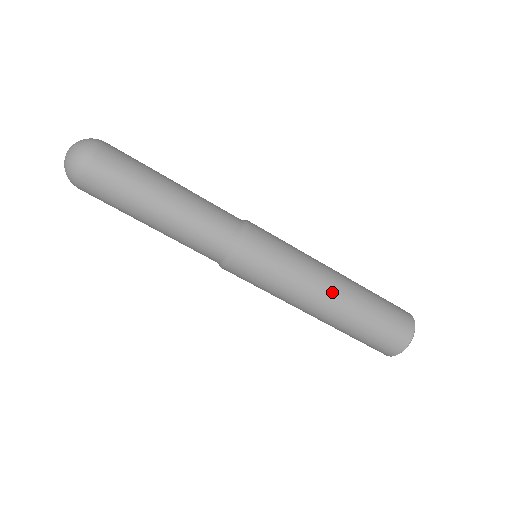
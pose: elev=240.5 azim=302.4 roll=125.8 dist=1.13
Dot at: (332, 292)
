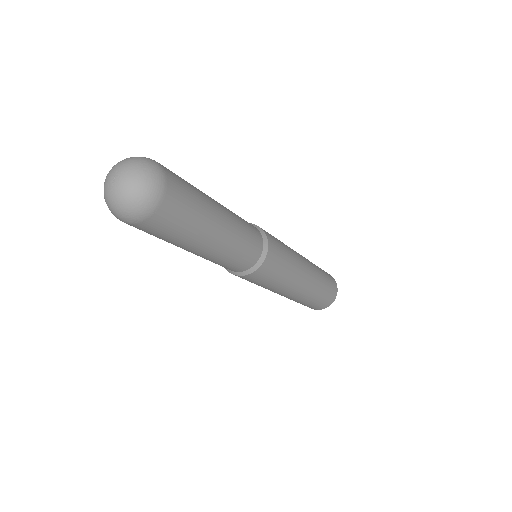
Dot at: (282, 295)
